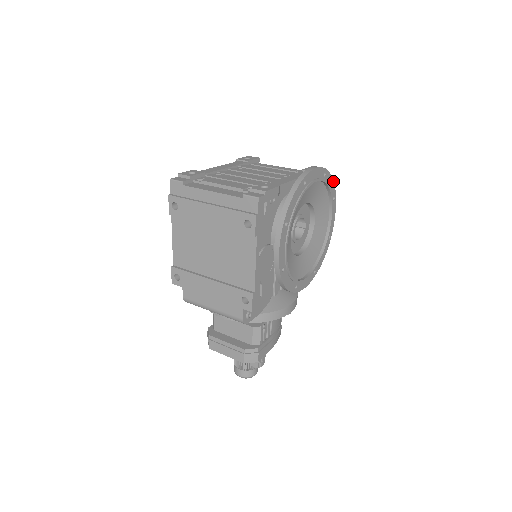
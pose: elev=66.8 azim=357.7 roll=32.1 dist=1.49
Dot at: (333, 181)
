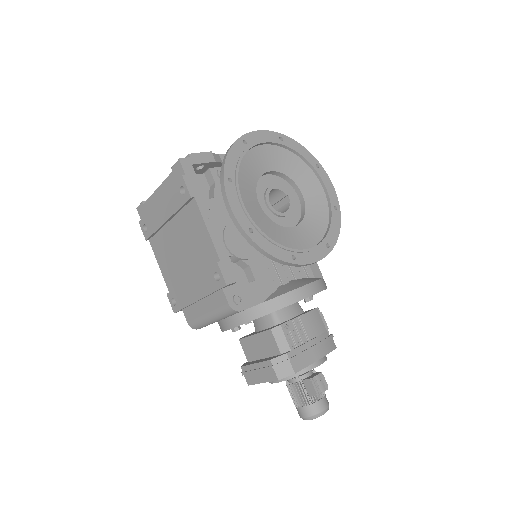
Dot at: (304, 148)
